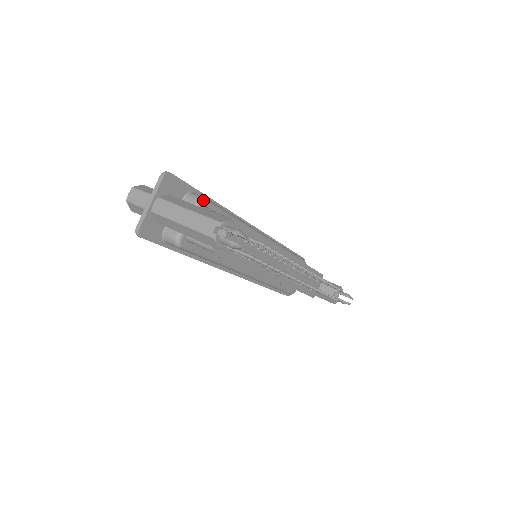
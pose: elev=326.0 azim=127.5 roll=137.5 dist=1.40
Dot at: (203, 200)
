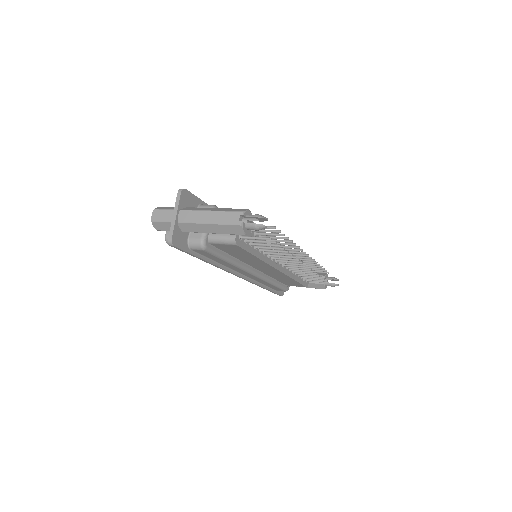
Dot at: (214, 207)
